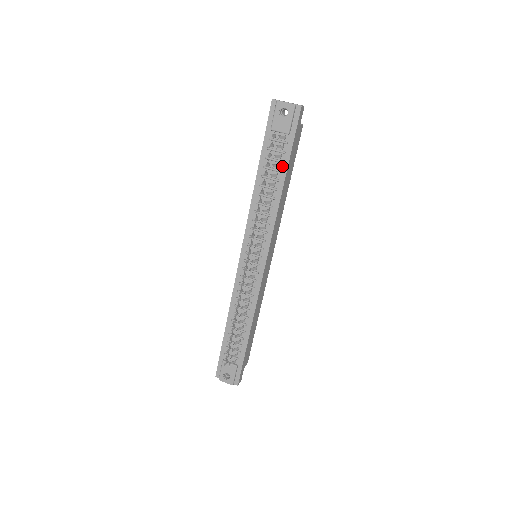
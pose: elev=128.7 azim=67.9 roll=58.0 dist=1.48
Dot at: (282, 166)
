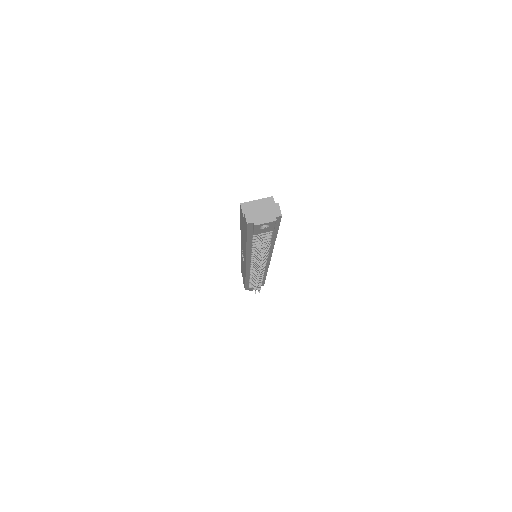
Dot at: (271, 238)
